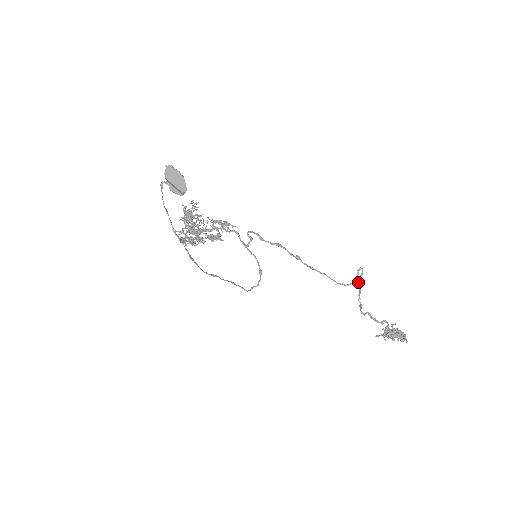
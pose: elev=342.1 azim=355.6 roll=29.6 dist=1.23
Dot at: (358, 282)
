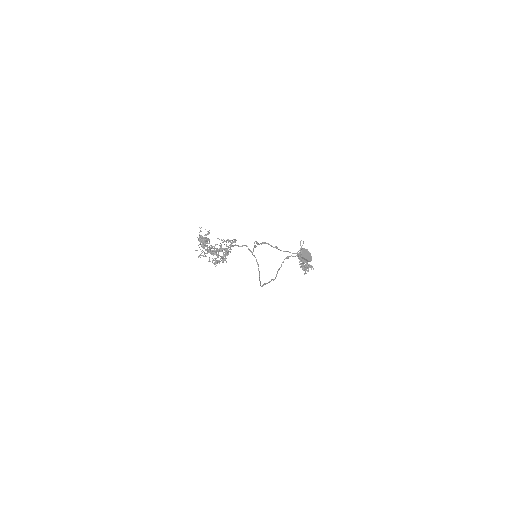
Dot at: occluded
